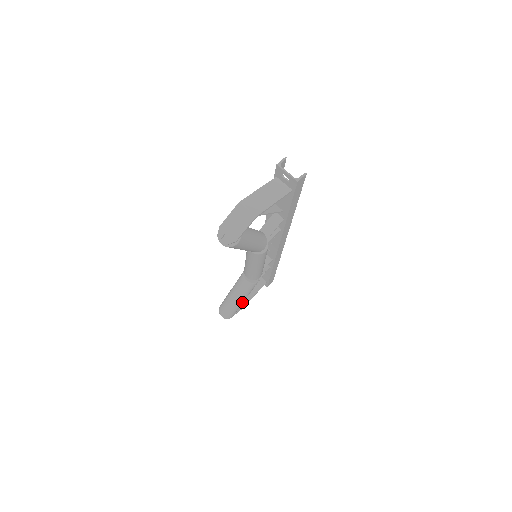
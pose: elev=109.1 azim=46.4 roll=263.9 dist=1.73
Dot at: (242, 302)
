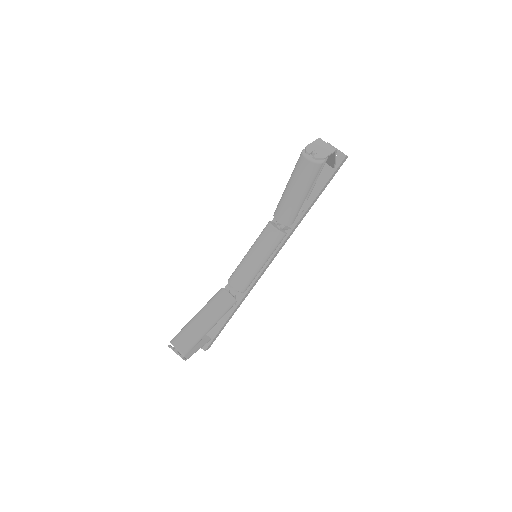
Dot at: (209, 329)
